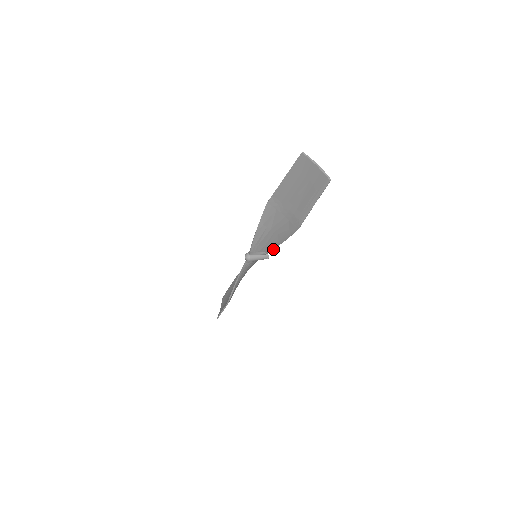
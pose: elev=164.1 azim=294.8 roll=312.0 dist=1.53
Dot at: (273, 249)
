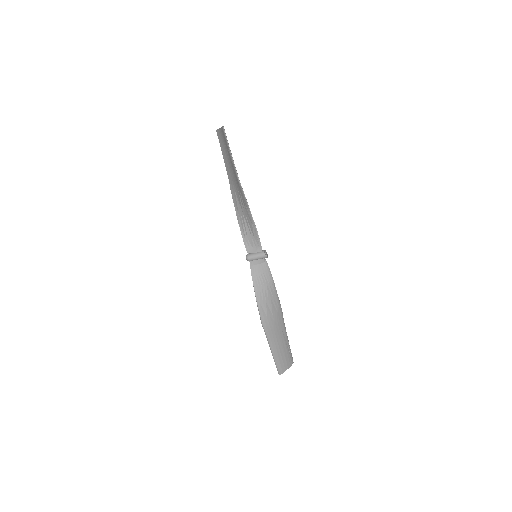
Dot at: (259, 238)
